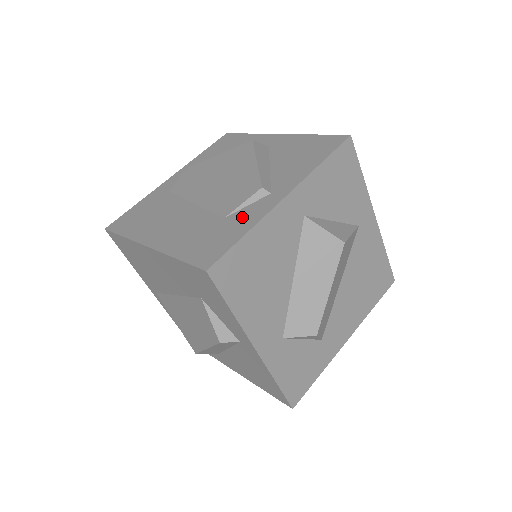
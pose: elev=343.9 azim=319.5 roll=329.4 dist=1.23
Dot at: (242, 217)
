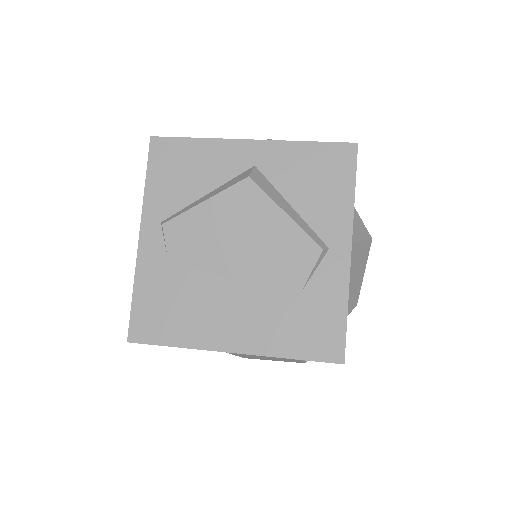
Dot at: (323, 289)
